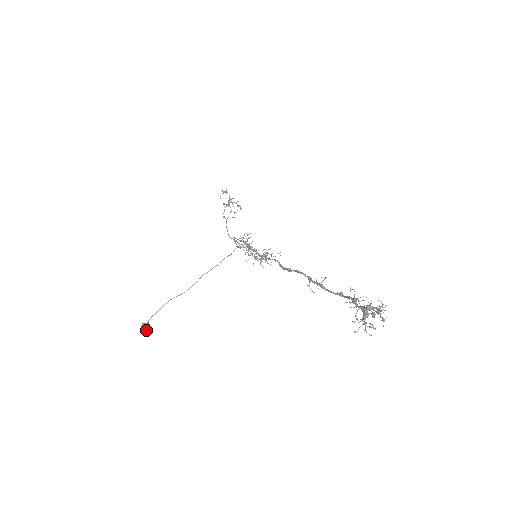
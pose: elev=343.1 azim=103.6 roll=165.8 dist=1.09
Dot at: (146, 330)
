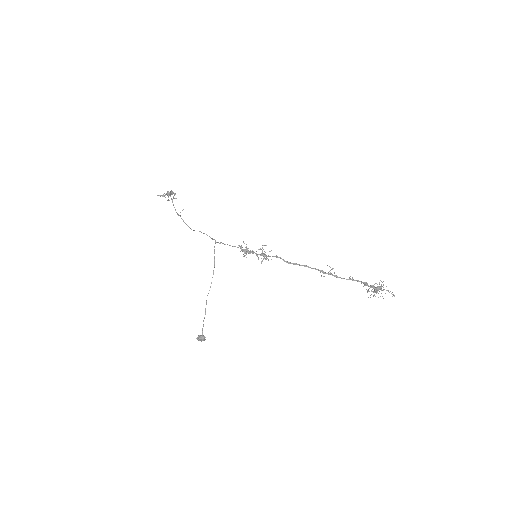
Dot at: (204, 340)
